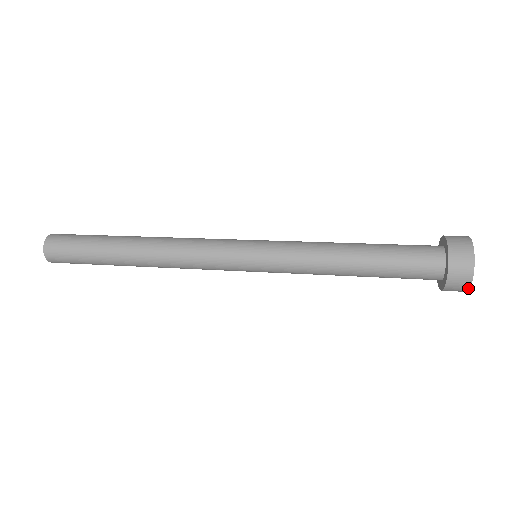
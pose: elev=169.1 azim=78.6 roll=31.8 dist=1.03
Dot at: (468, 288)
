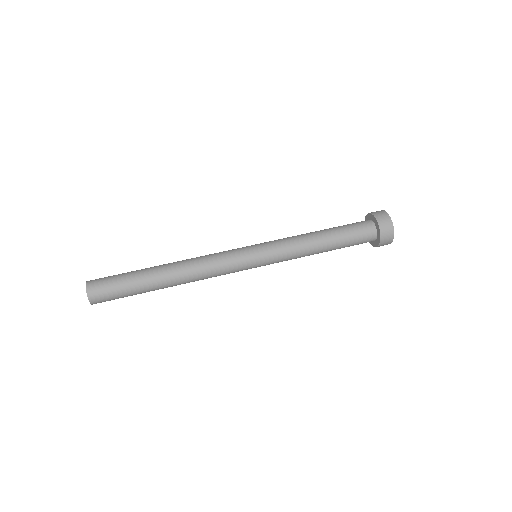
Dot at: occluded
